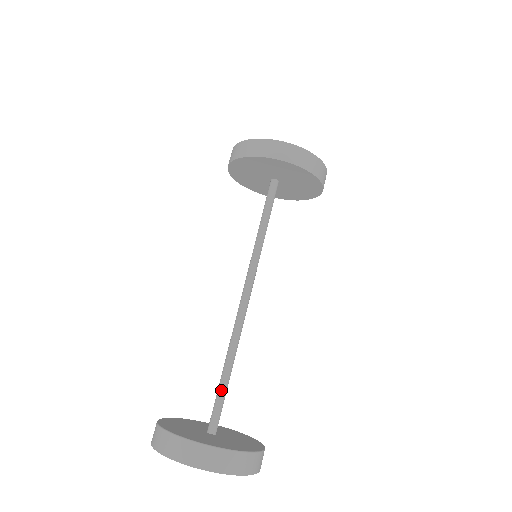
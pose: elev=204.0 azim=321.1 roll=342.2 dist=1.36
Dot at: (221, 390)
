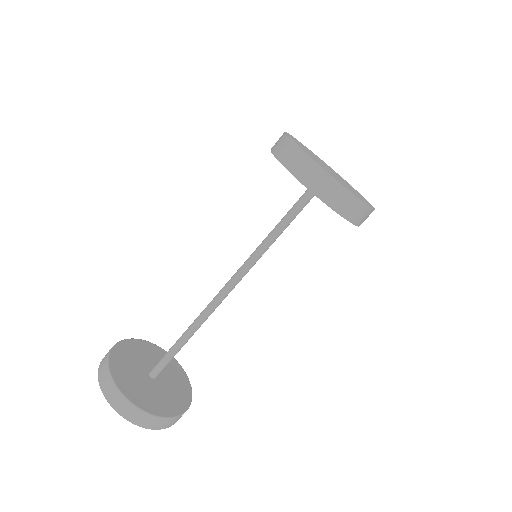
Dot at: (172, 352)
